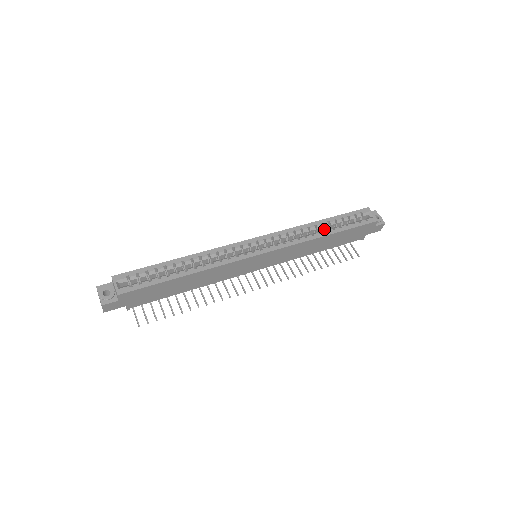
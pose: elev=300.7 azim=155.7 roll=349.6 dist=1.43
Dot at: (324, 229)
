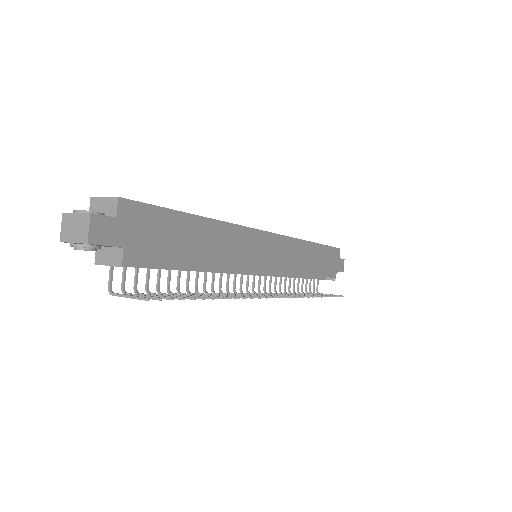
Dot at: occluded
